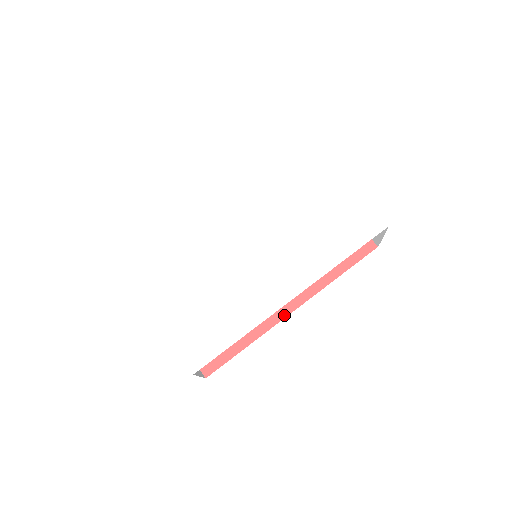
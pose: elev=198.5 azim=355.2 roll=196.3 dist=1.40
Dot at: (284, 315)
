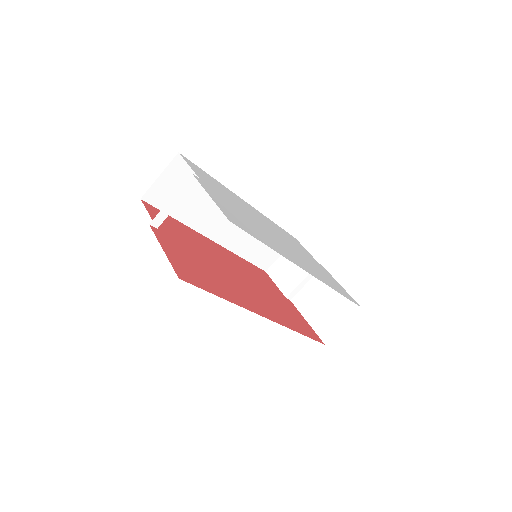
Dot at: (258, 313)
